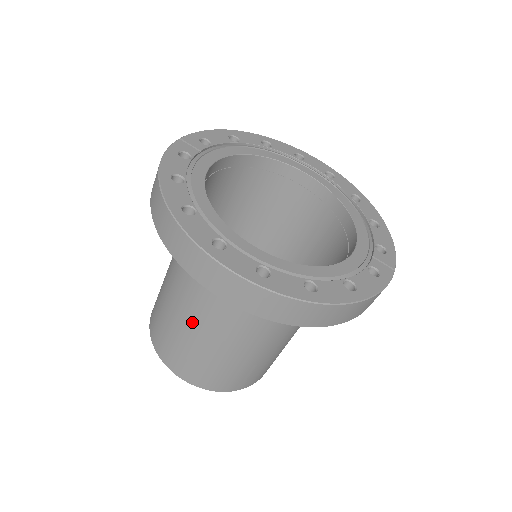
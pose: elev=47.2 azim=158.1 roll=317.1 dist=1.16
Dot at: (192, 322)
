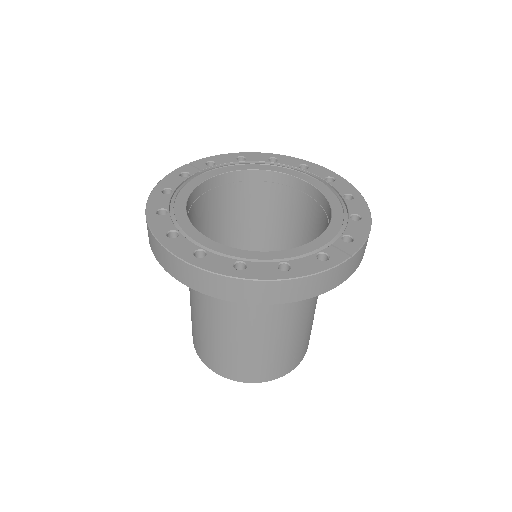
Dot at: (197, 311)
